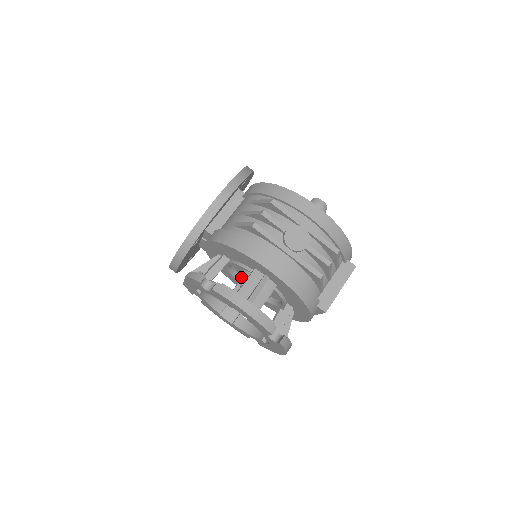
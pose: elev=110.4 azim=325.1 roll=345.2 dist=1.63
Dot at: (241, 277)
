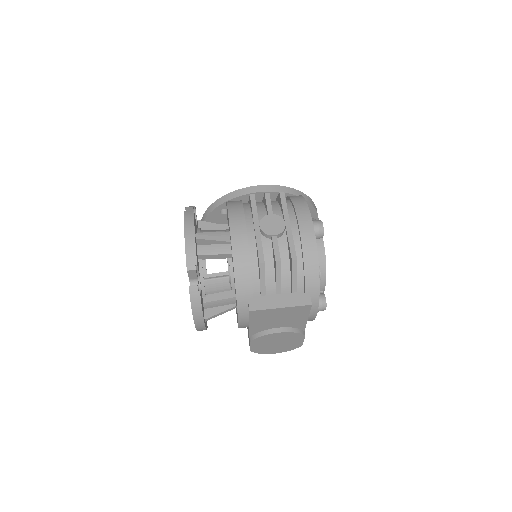
Dot at: occluded
